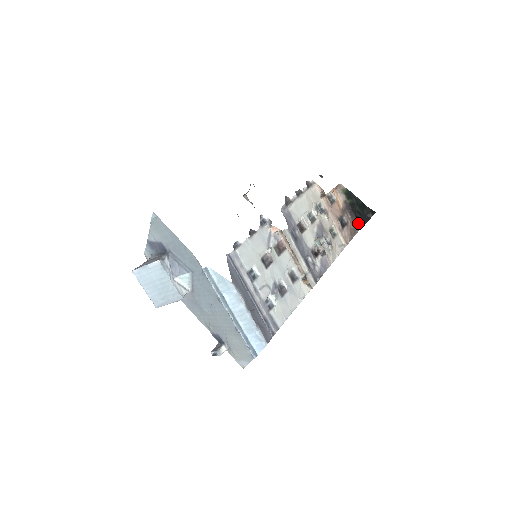
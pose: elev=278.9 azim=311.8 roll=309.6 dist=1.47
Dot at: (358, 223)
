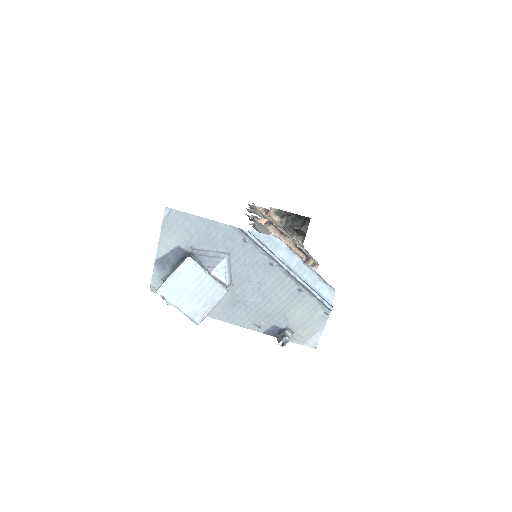
Dot at: (300, 236)
